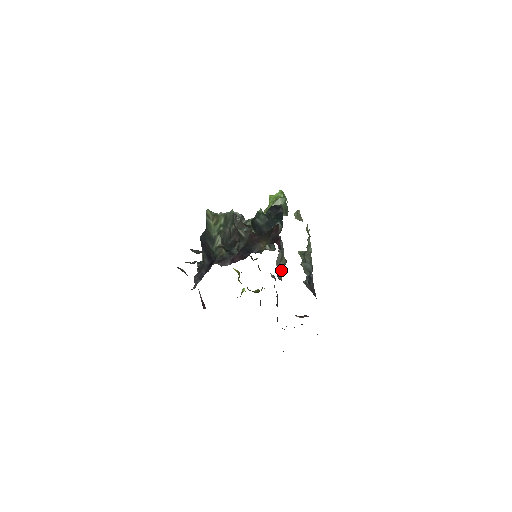
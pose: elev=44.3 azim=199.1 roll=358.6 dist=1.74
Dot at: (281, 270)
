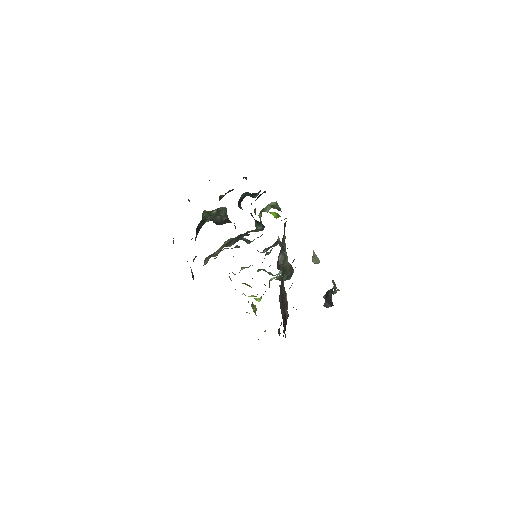
Dot at: (283, 267)
